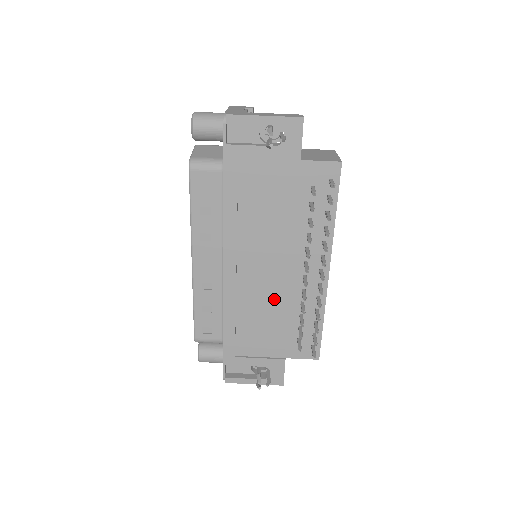
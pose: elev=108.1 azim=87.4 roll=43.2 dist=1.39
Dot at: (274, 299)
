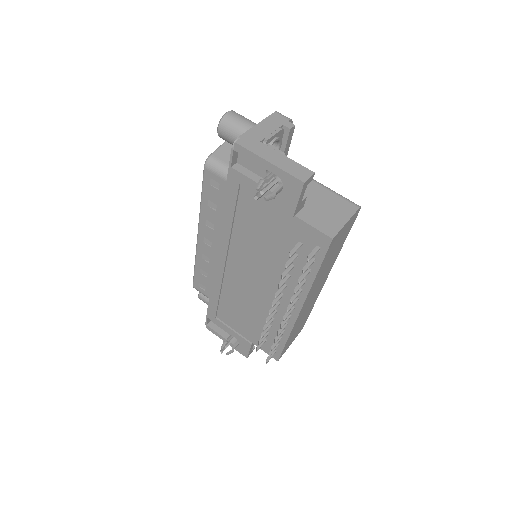
Dot at: (251, 301)
